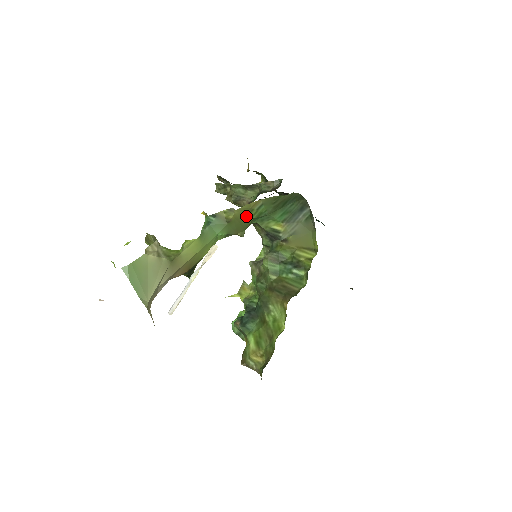
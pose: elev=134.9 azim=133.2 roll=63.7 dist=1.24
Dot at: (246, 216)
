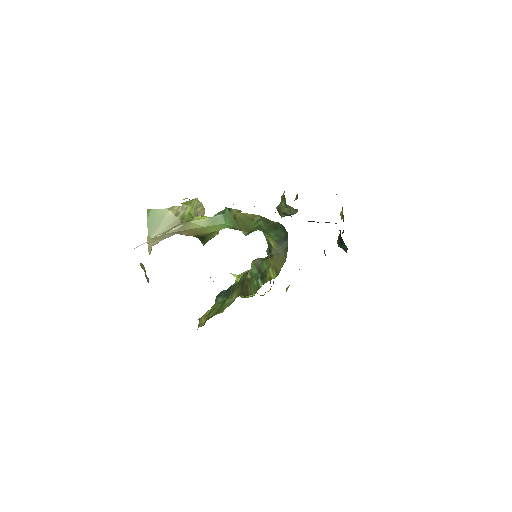
Dot at: (248, 222)
